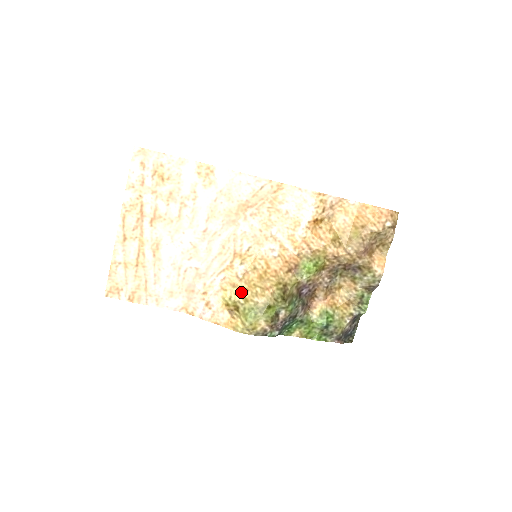
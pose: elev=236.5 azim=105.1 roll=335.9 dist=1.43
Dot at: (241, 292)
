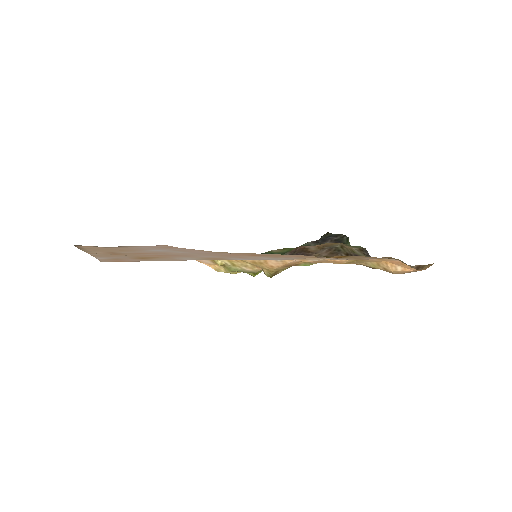
Dot at: (230, 260)
